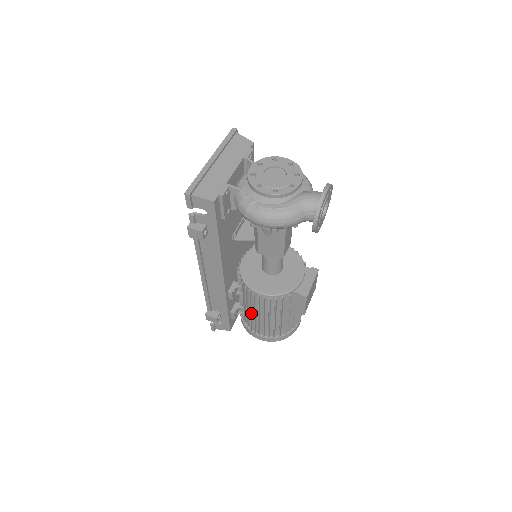
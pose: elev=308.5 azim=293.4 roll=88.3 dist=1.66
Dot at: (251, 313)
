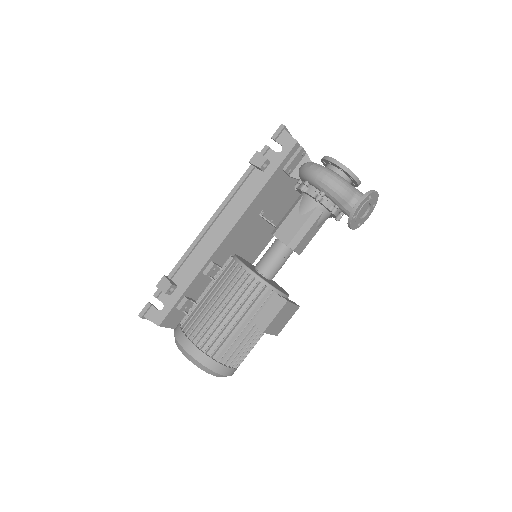
Dot at: (209, 303)
